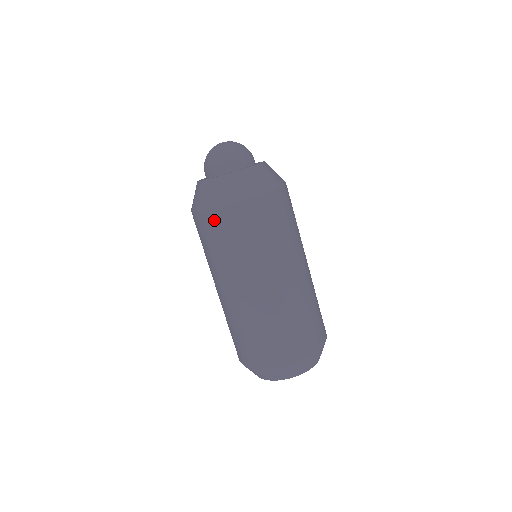
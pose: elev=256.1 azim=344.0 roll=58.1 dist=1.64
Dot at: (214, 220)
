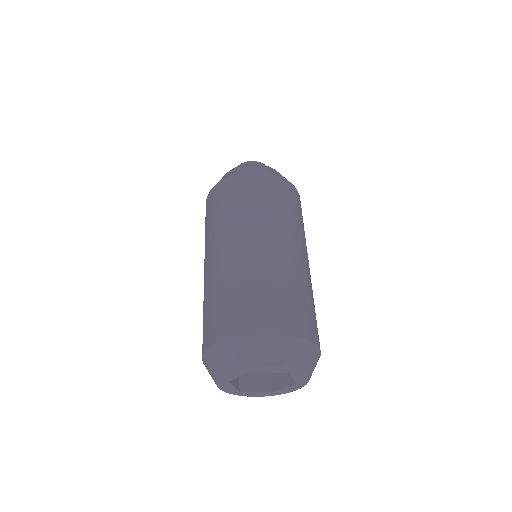
Dot at: (206, 207)
